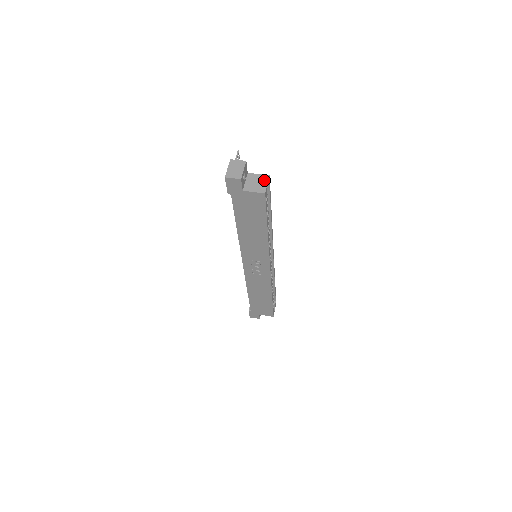
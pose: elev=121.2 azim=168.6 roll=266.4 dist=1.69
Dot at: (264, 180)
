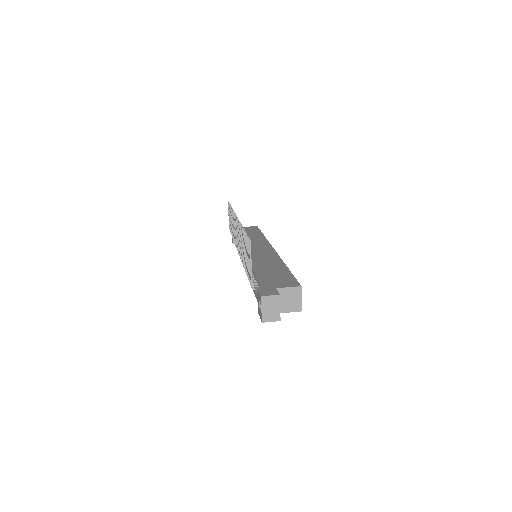
Dot at: (297, 294)
